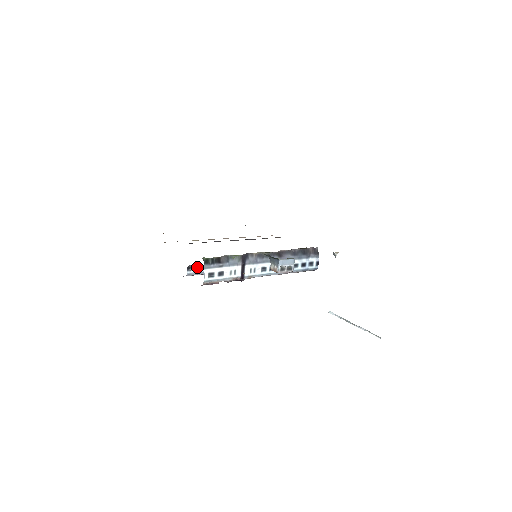
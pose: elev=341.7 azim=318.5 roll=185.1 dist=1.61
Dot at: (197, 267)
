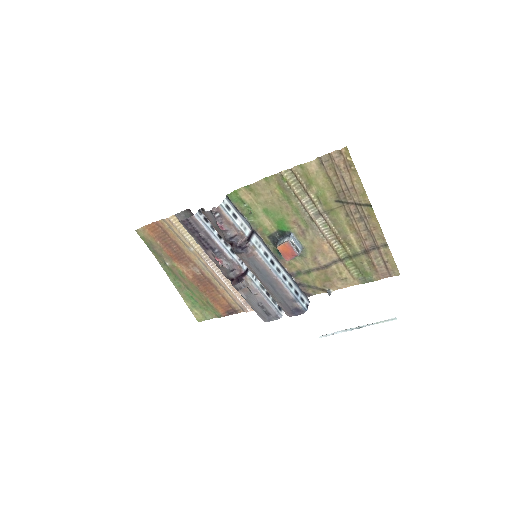
Dot at: (205, 219)
